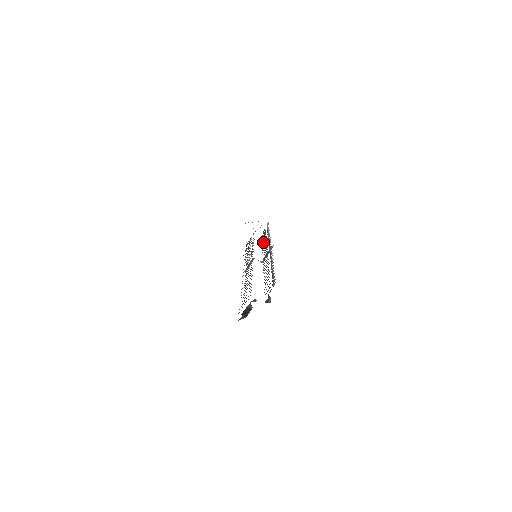
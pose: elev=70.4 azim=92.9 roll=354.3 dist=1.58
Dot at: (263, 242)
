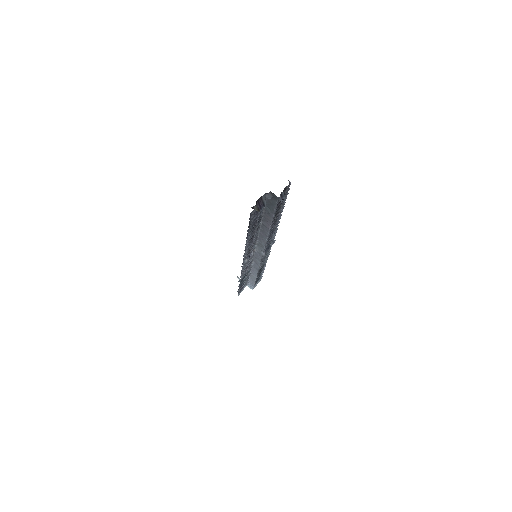
Dot at: occluded
